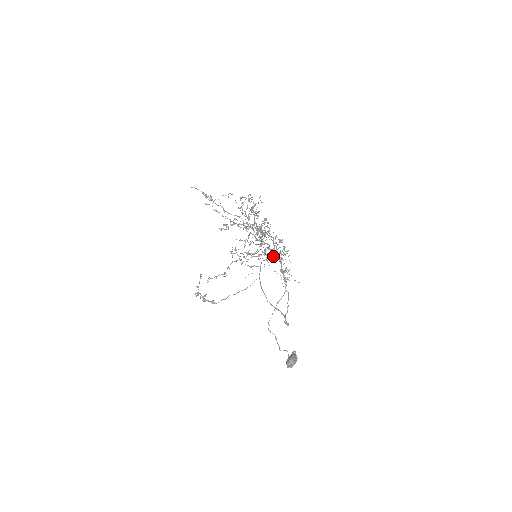
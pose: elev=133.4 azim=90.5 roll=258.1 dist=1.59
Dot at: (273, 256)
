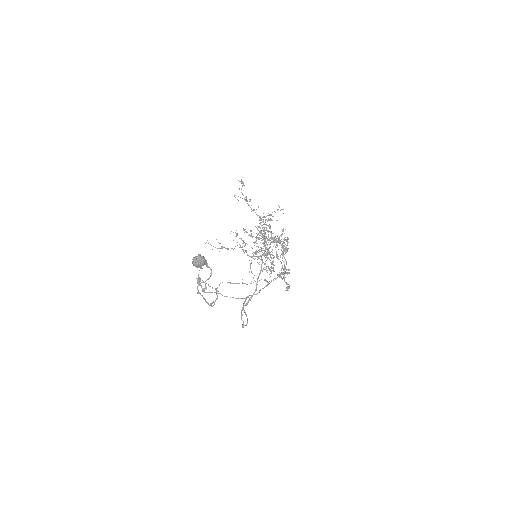
Dot at: (266, 252)
